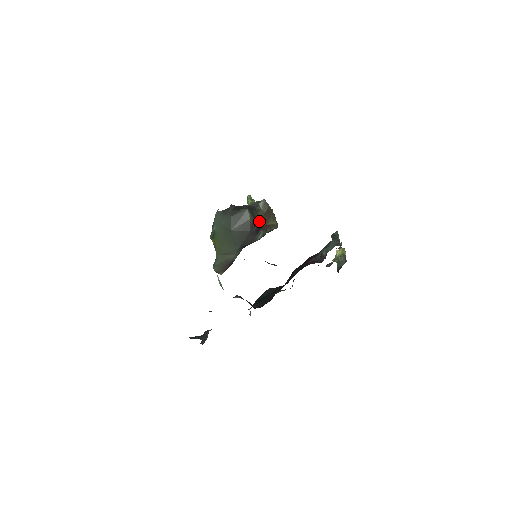
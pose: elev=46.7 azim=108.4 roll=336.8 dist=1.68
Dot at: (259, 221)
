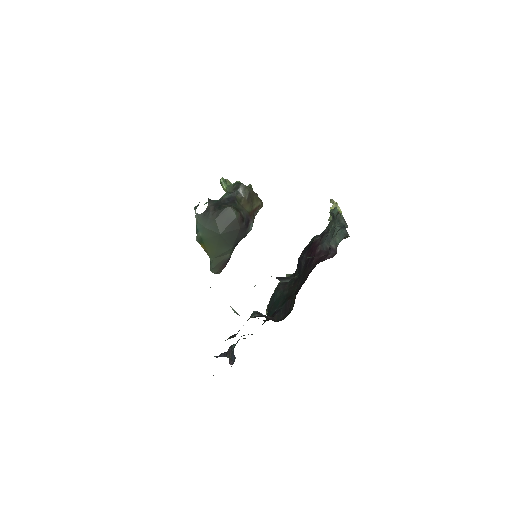
Dot at: (245, 212)
